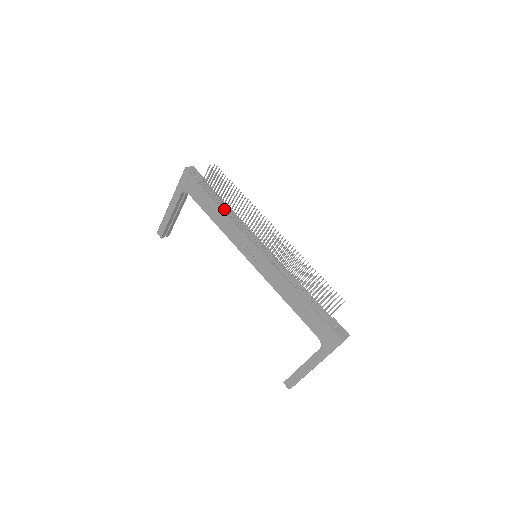
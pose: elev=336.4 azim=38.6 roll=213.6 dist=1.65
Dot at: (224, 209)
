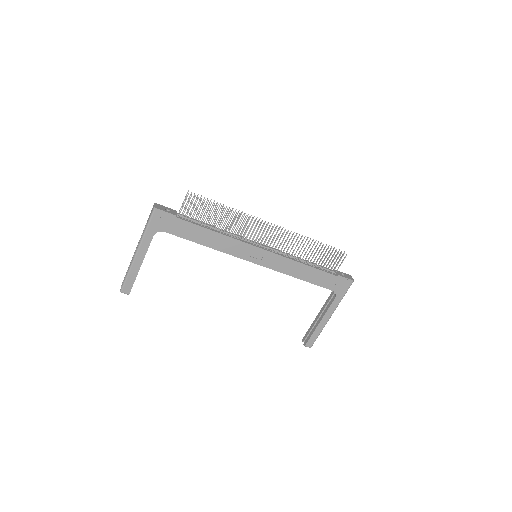
Dot at: (214, 229)
